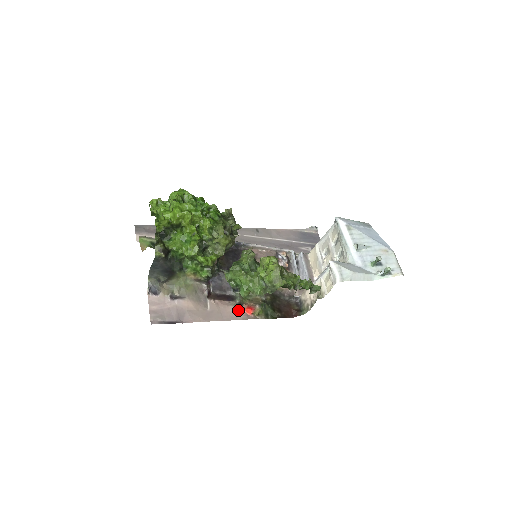
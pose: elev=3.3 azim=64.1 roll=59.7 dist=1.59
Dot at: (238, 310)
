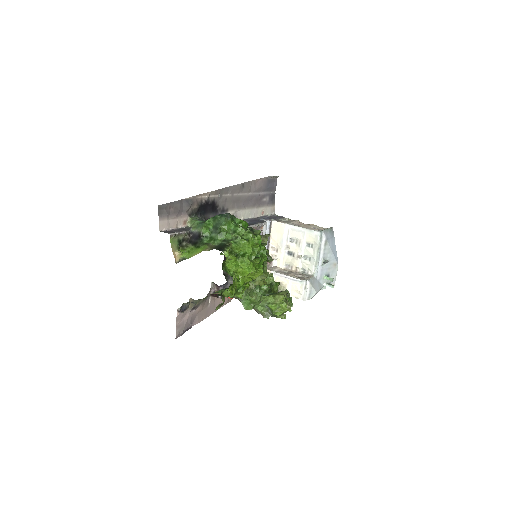
Dot at: occluded
